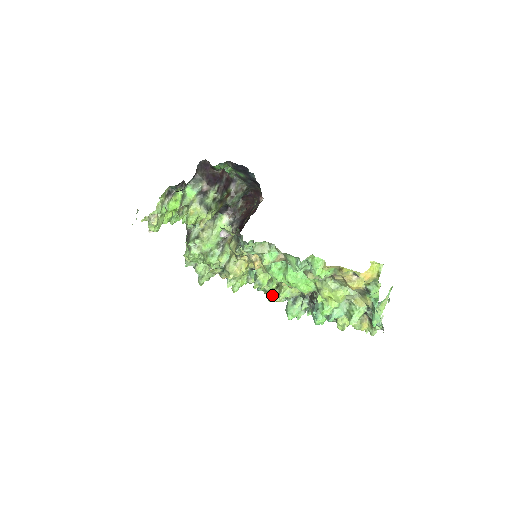
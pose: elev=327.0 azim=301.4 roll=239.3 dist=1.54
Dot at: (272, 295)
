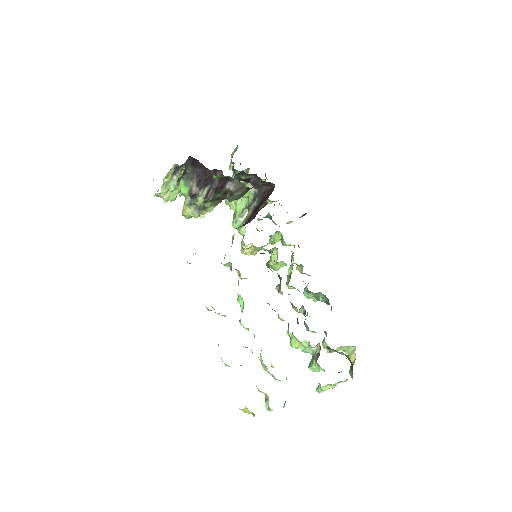
Dot at: (298, 267)
